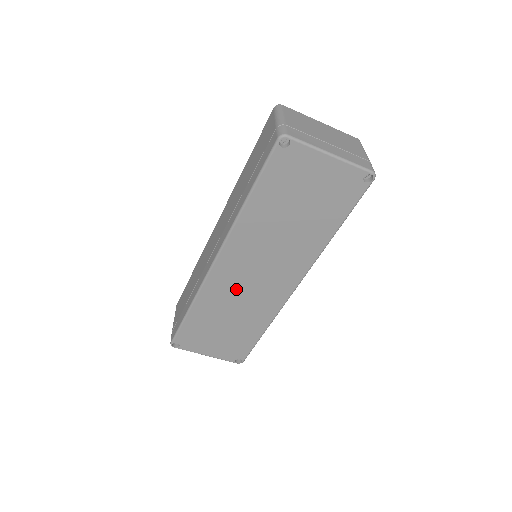
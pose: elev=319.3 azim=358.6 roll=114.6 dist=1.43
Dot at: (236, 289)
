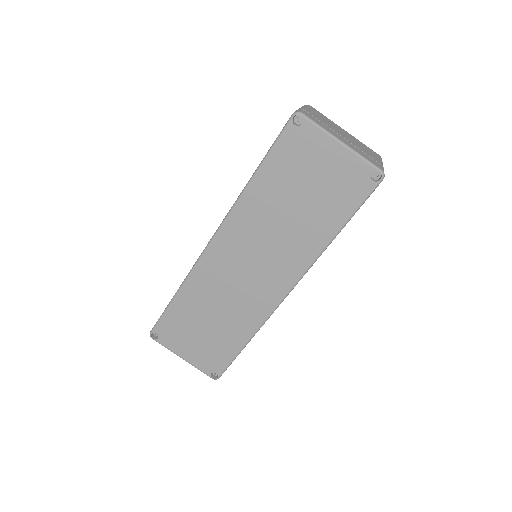
Dot at: (226, 280)
